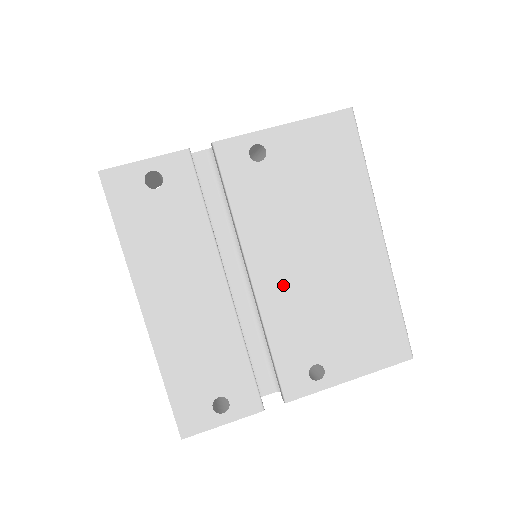
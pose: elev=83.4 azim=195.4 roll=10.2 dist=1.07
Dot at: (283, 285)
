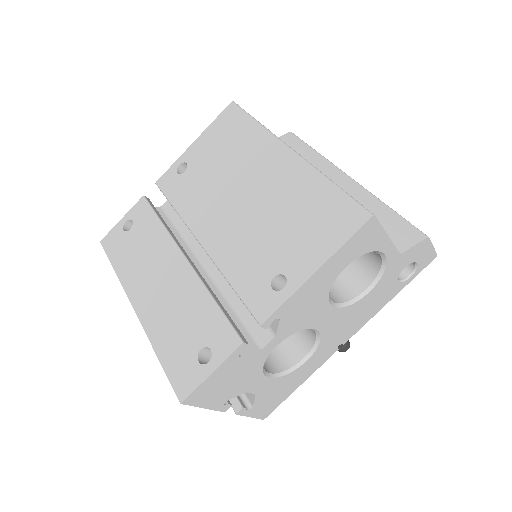
Dot at: (224, 232)
